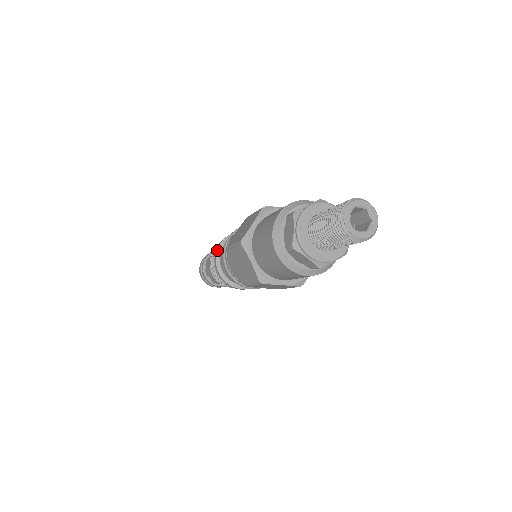
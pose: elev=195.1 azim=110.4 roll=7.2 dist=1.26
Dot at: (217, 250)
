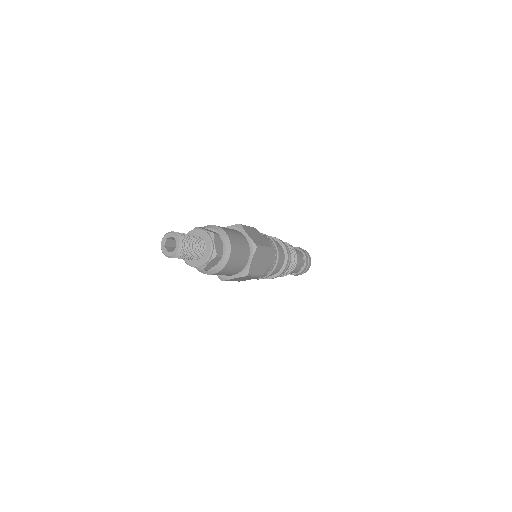
Dot at: occluded
